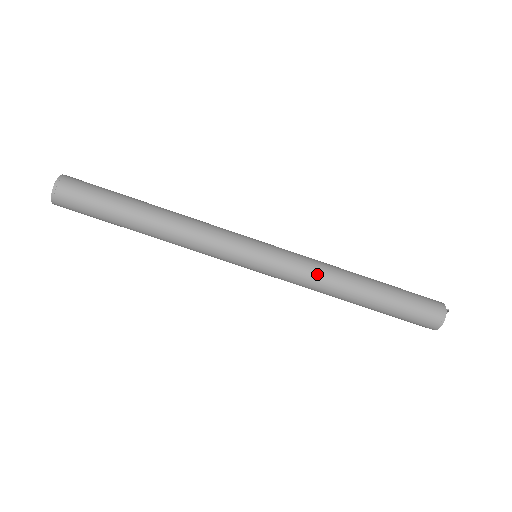
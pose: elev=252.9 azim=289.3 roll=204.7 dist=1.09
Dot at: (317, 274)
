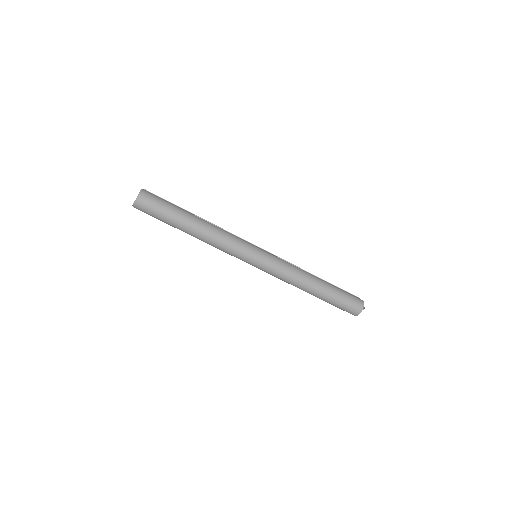
Dot at: (290, 278)
